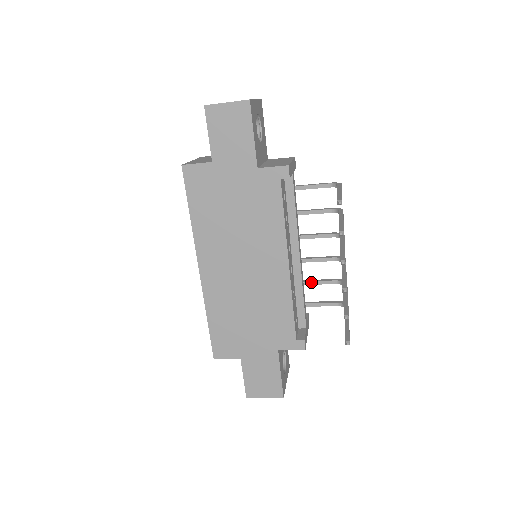
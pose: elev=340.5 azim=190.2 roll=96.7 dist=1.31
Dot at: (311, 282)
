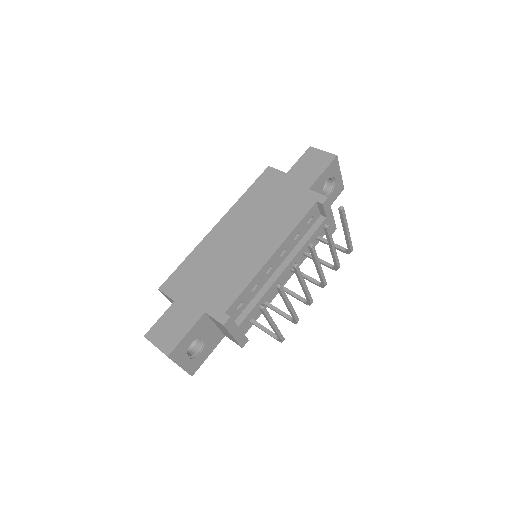
Dot at: (274, 307)
